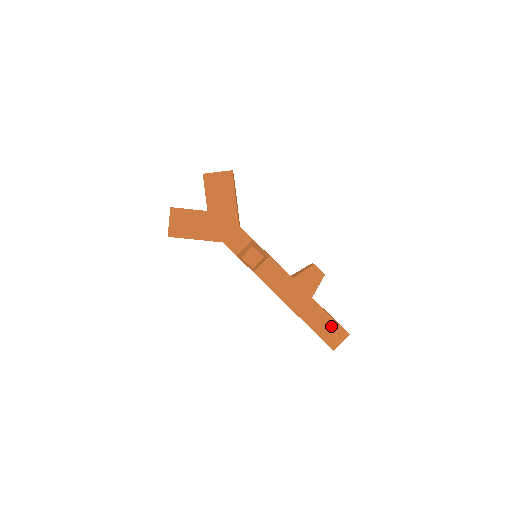
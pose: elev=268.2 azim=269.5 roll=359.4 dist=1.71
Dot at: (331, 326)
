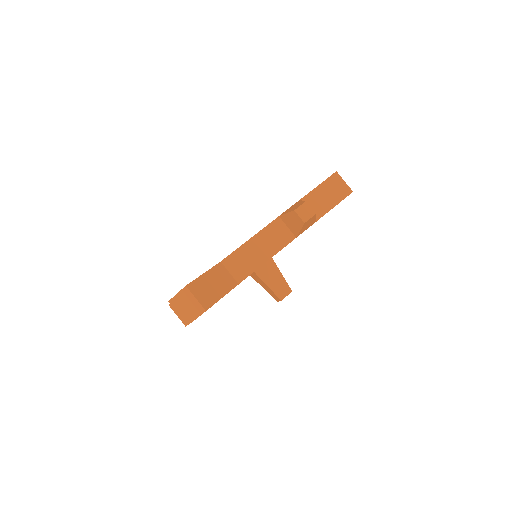
Dot at: occluded
